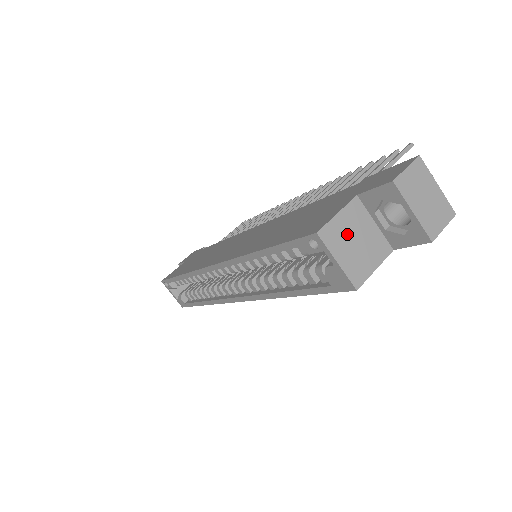
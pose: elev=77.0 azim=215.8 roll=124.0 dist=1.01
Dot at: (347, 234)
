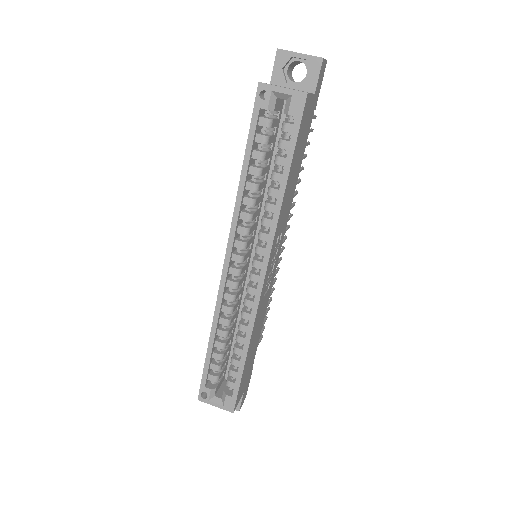
Dot at: occluded
